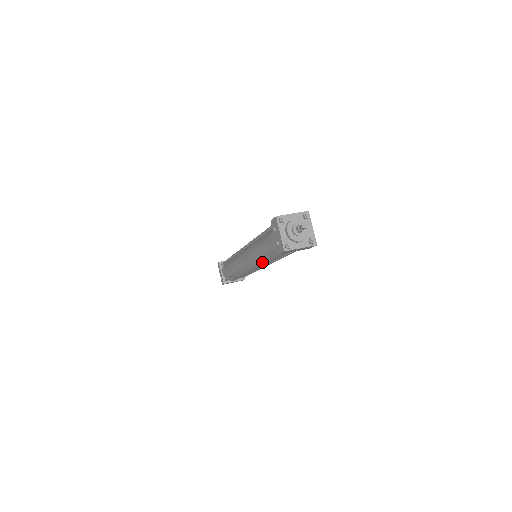
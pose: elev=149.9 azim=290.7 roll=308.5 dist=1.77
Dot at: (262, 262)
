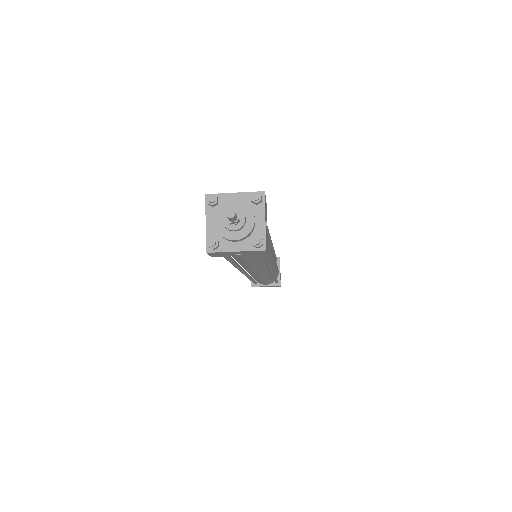
Dot at: occluded
